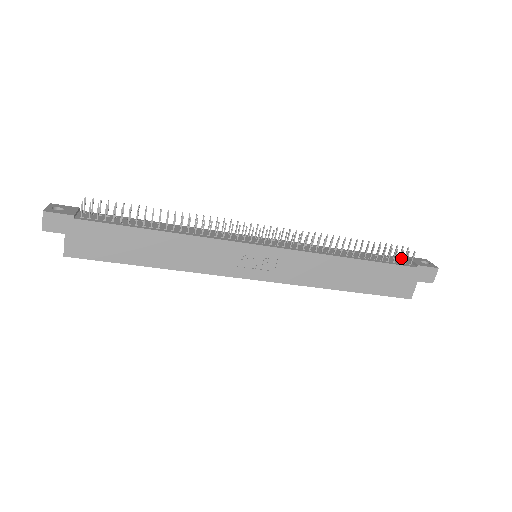
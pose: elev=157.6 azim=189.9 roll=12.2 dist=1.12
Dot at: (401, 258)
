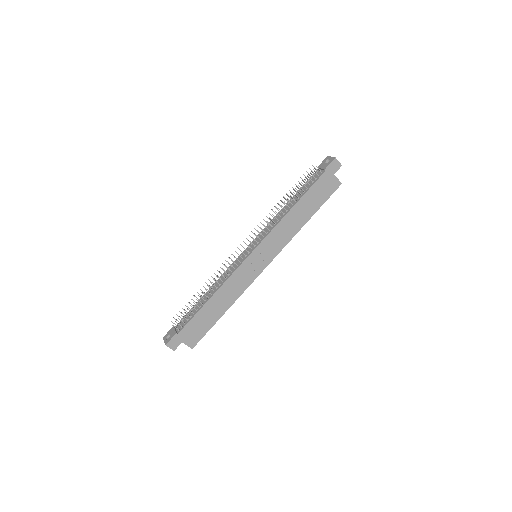
Dot at: occluded
